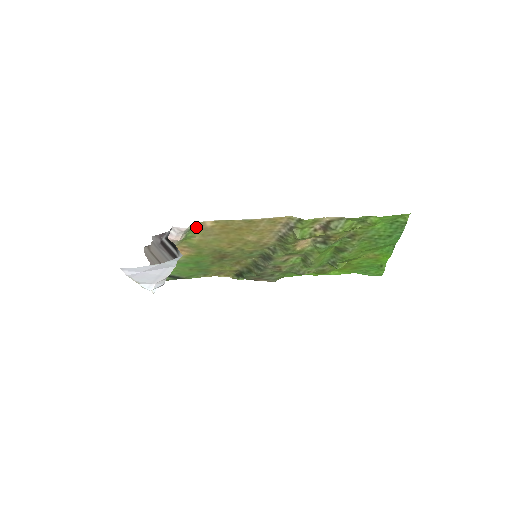
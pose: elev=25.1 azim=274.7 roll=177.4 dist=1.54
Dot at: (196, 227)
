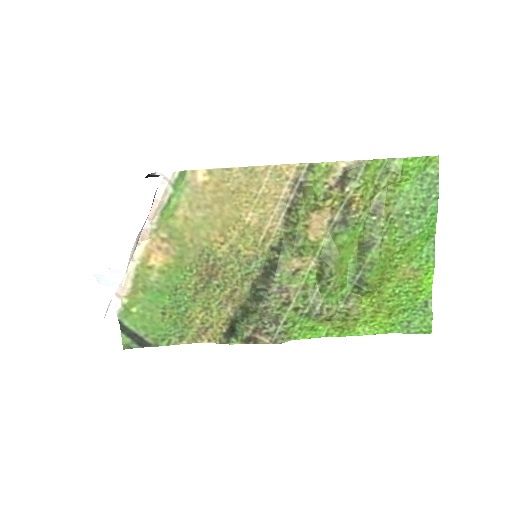
Dot at: (184, 183)
